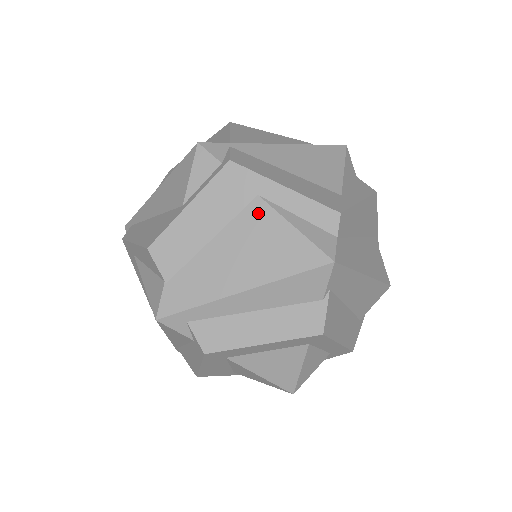
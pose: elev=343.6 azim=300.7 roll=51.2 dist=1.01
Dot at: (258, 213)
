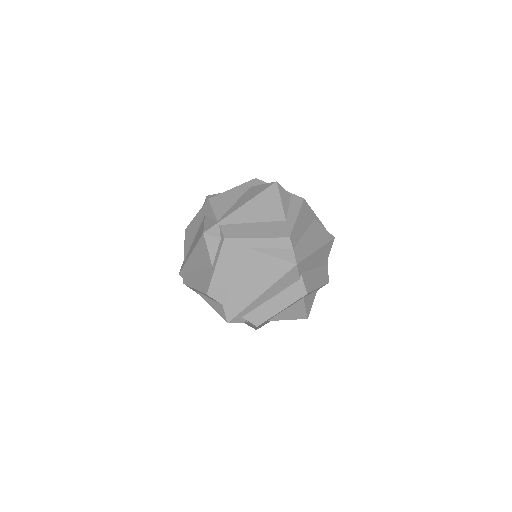
Dot at: (250, 256)
